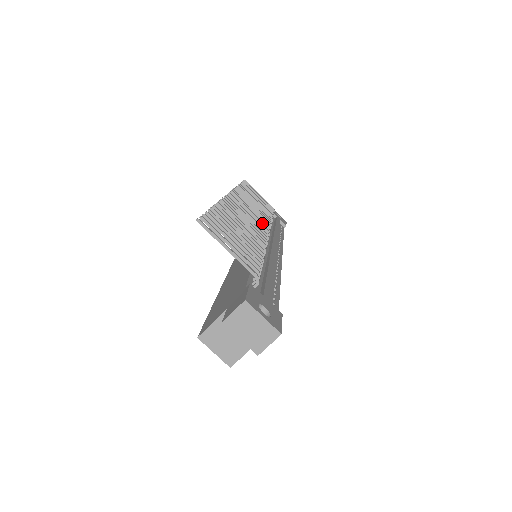
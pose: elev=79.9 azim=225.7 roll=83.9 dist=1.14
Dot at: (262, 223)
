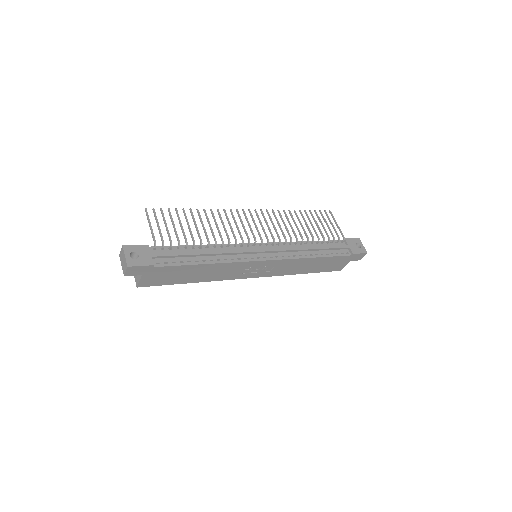
Dot at: (265, 234)
